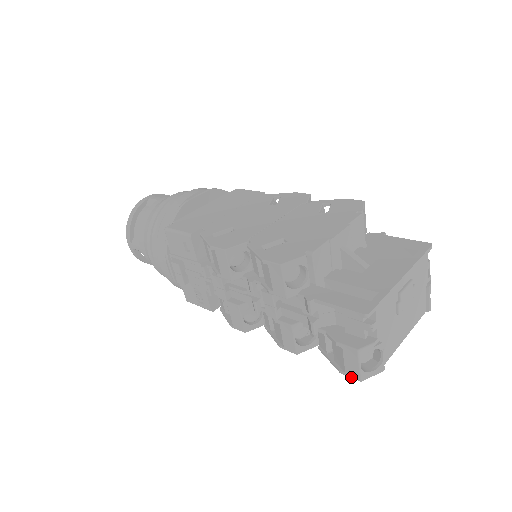
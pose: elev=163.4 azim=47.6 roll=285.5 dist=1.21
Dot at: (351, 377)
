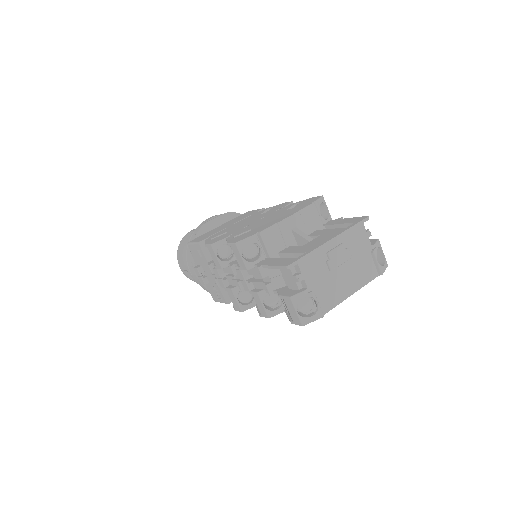
Dot at: (297, 324)
